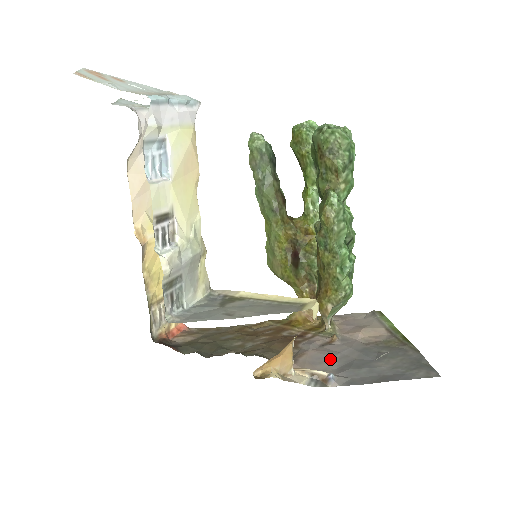
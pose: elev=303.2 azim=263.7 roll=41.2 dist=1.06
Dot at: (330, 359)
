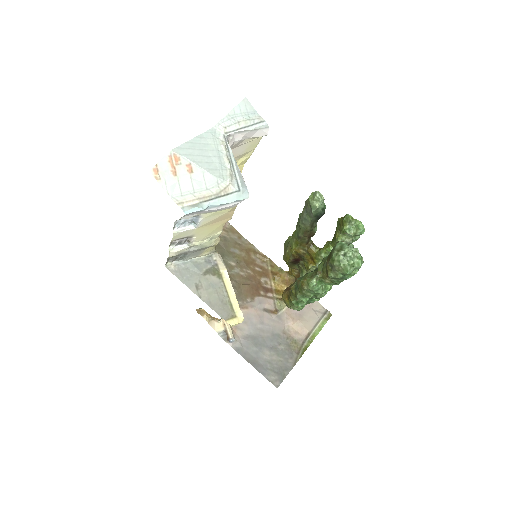
Dot at: (252, 325)
